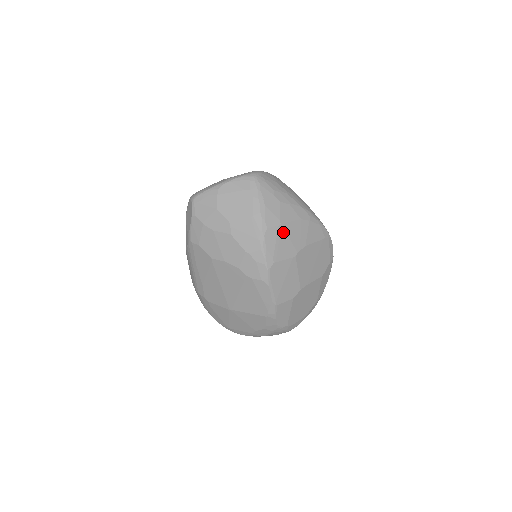
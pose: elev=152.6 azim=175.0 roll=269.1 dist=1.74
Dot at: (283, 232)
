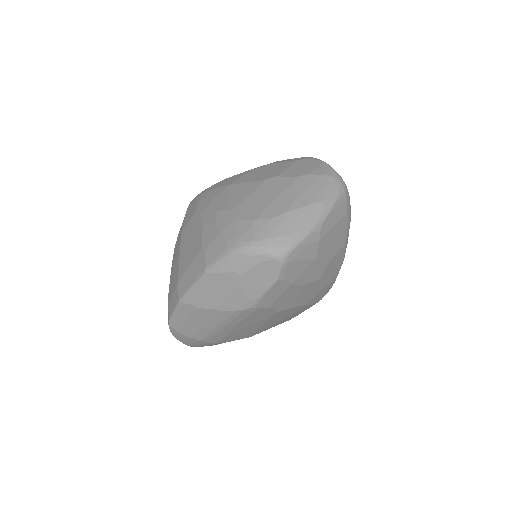
Dot at: occluded
